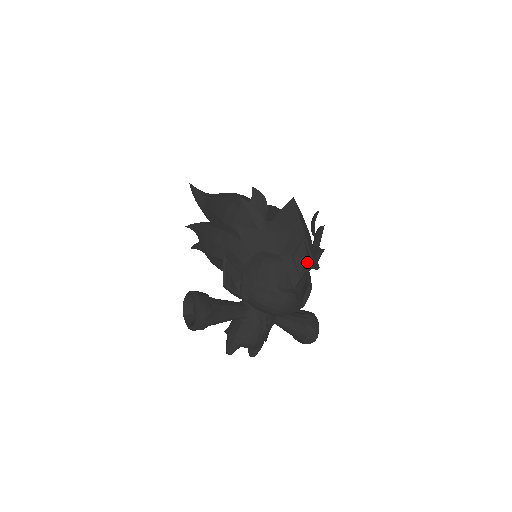
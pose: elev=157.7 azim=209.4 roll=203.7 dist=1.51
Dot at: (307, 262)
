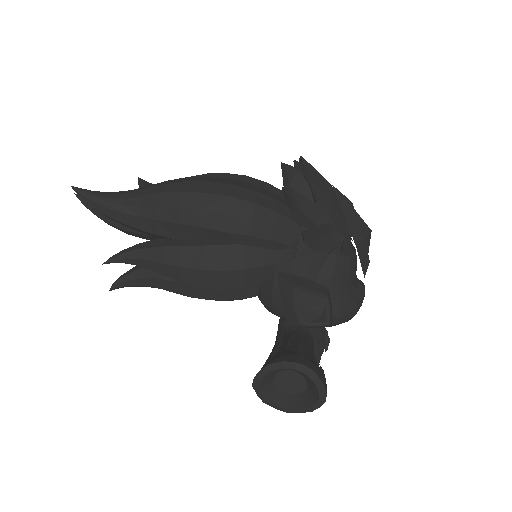
Dot at: occluded
